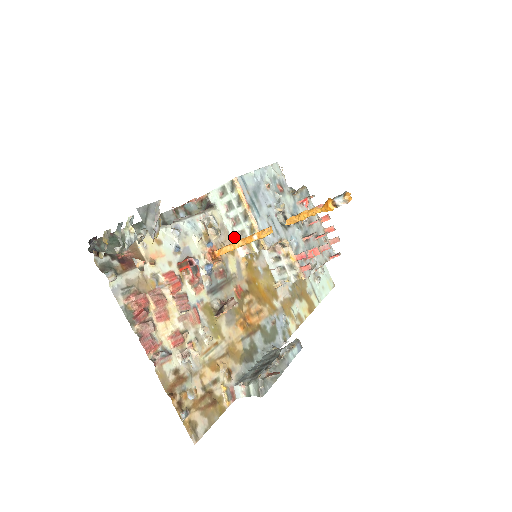
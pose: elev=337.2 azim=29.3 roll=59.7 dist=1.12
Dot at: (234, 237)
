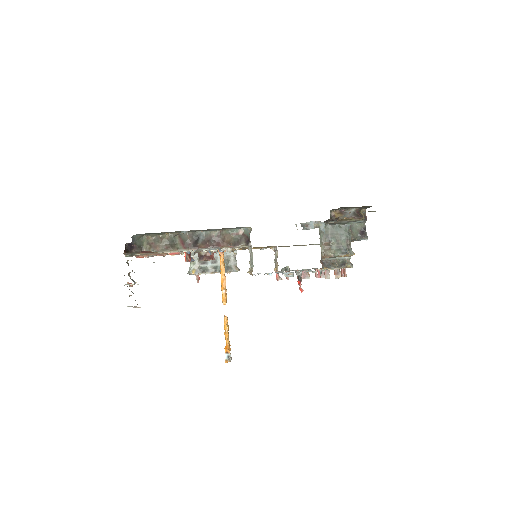
Dot at: occluded
